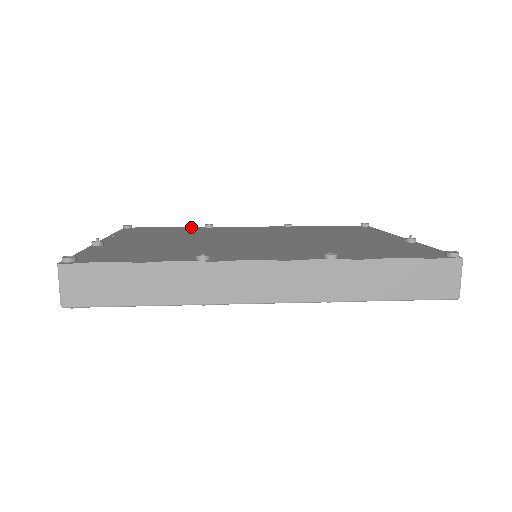
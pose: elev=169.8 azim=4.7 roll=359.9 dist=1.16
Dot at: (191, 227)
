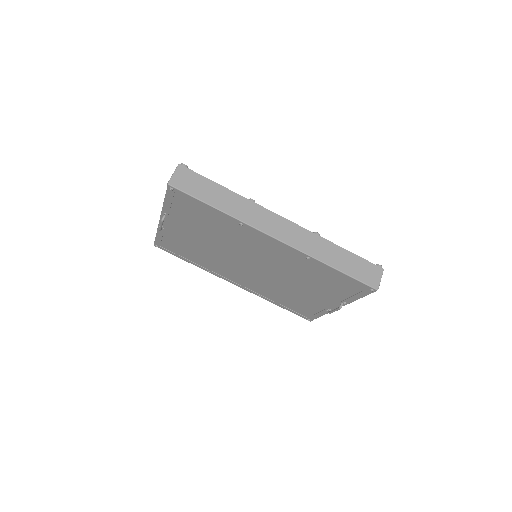
Dot at: occluded
